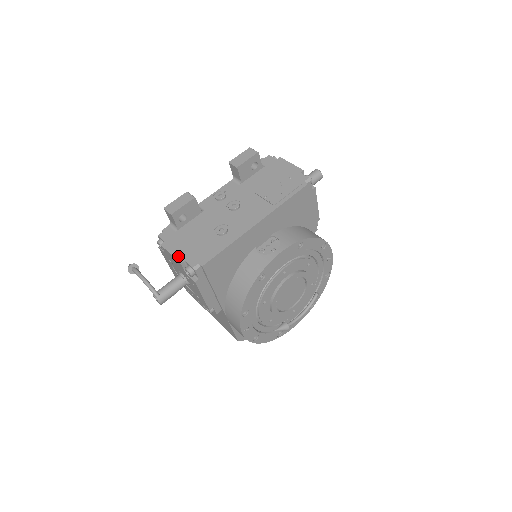
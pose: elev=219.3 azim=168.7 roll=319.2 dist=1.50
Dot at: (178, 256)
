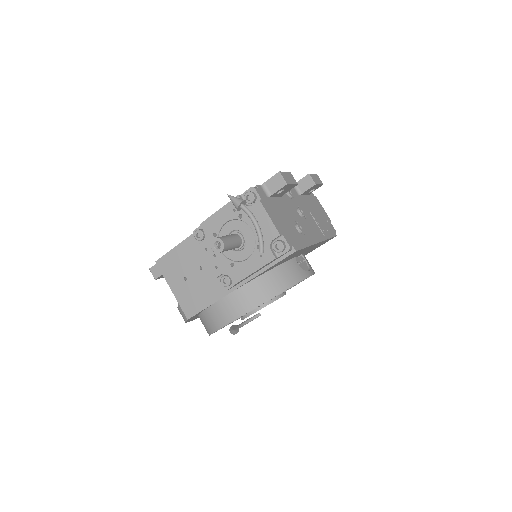
Dot at: (277, 225)
